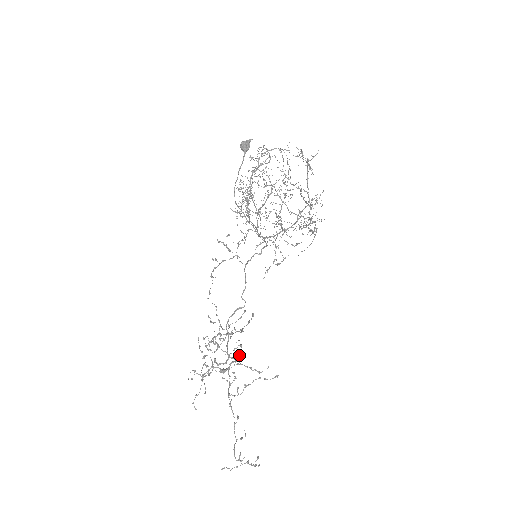
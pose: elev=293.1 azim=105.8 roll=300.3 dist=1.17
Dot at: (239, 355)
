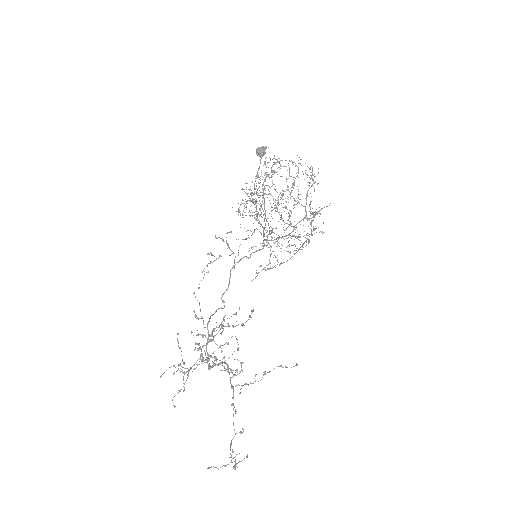
Dot at: (238, 349)
